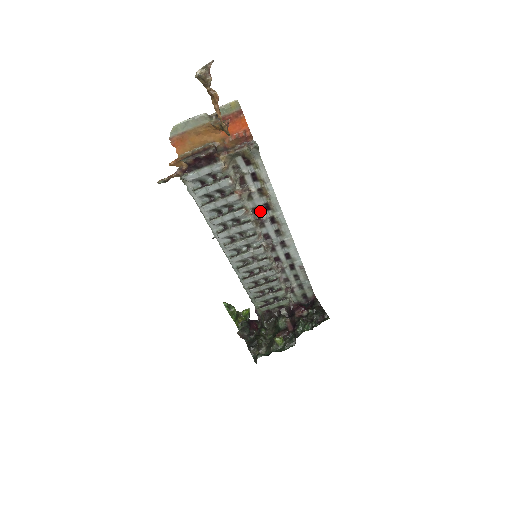
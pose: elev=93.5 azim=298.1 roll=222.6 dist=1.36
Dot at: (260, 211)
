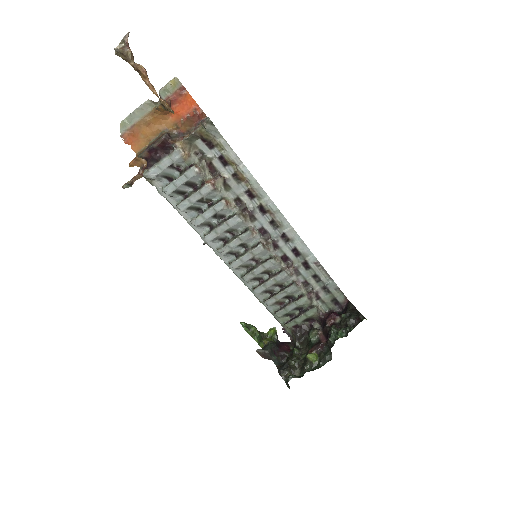
Dot at: (244, 201)
